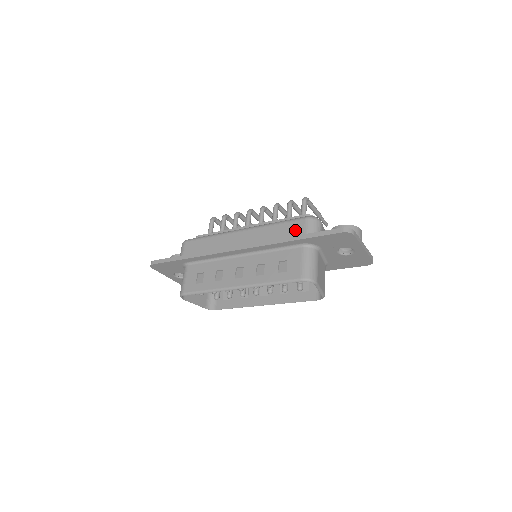
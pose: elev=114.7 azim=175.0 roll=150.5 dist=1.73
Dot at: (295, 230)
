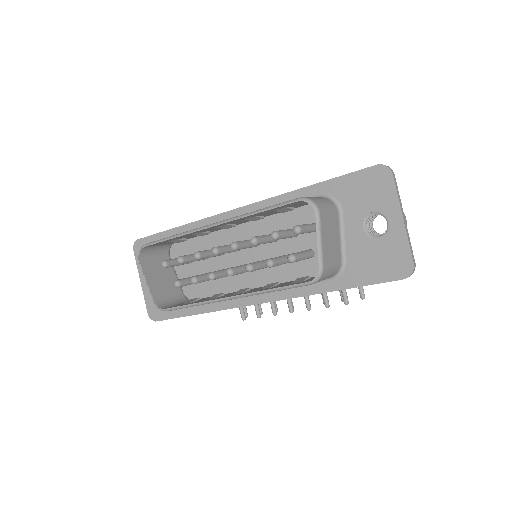
Dot at: occluded
